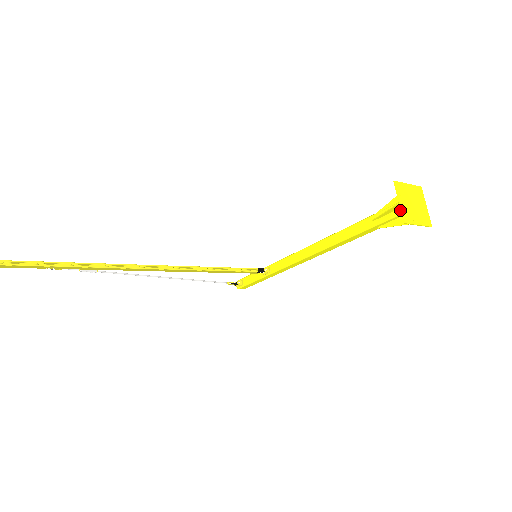
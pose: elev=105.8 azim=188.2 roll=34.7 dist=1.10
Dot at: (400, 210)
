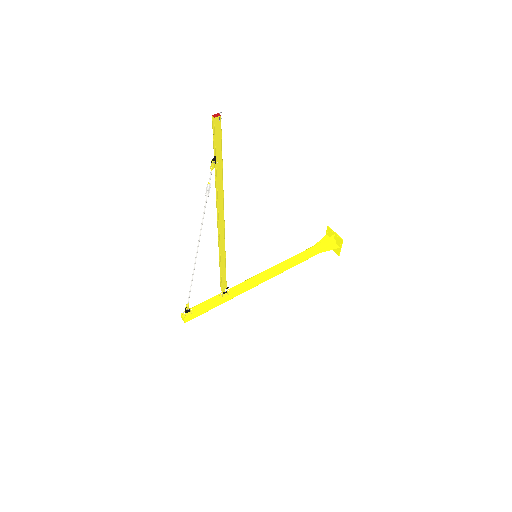
Dot at: (330, 241)
